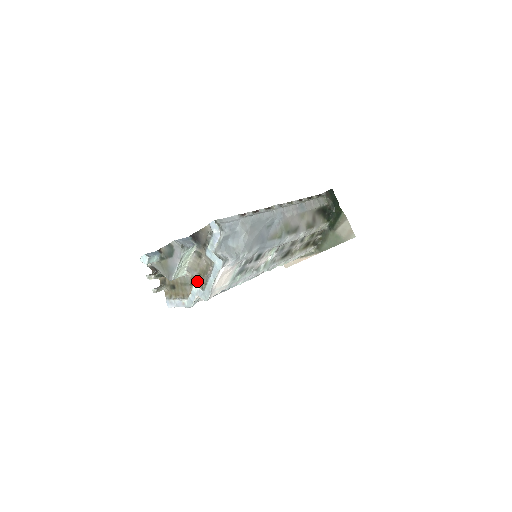
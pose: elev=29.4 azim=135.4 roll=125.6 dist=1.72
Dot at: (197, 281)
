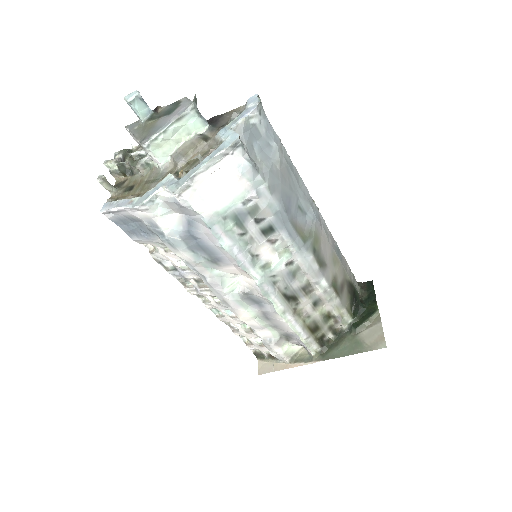
Dot at: (176, 173)
